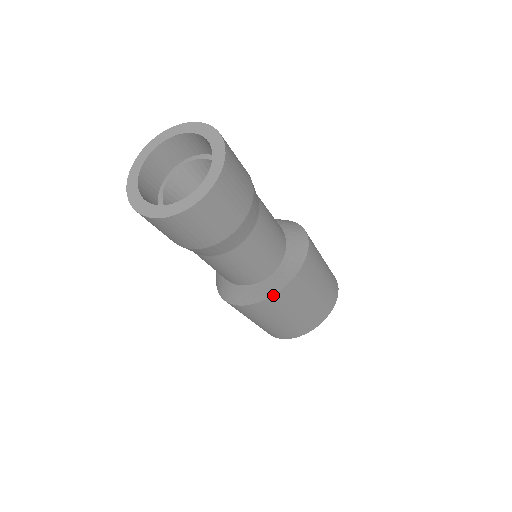
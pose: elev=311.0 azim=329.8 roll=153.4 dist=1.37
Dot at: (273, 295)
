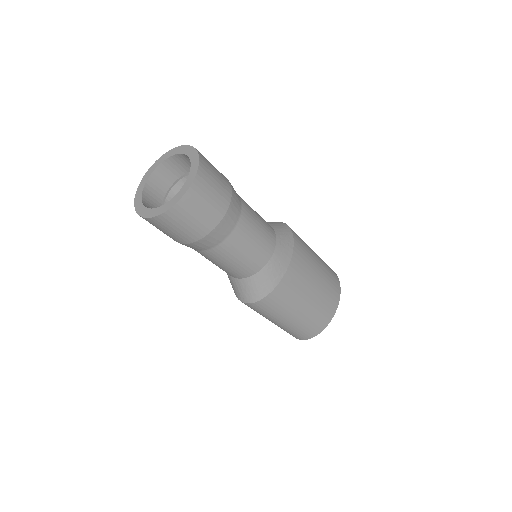
Dot at: (285, 273)
